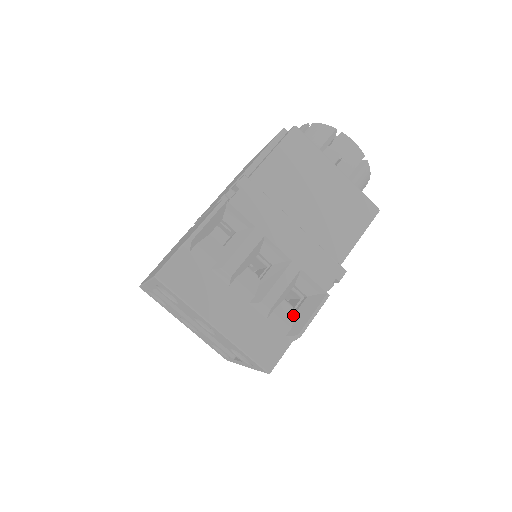
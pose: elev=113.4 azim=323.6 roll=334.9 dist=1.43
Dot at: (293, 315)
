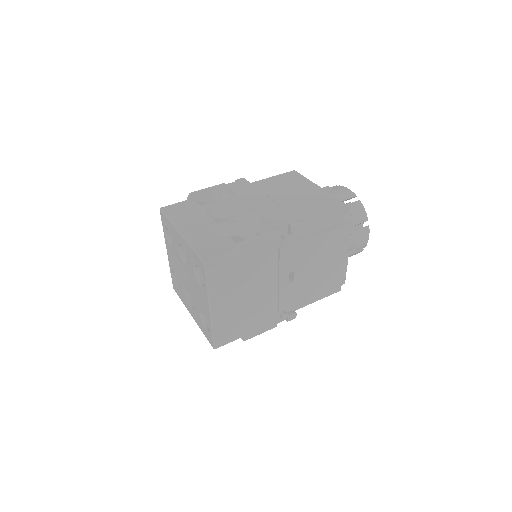
Dot at: occluded
